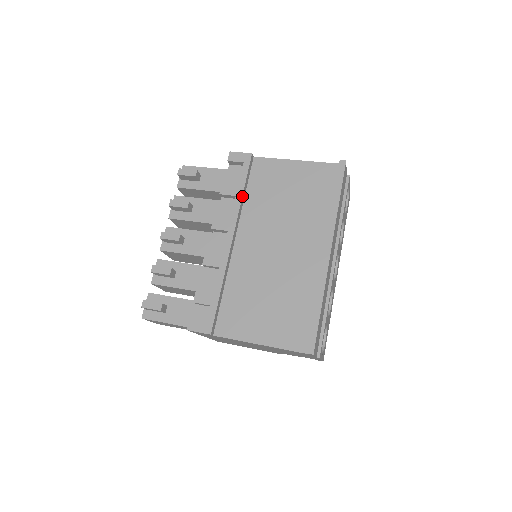
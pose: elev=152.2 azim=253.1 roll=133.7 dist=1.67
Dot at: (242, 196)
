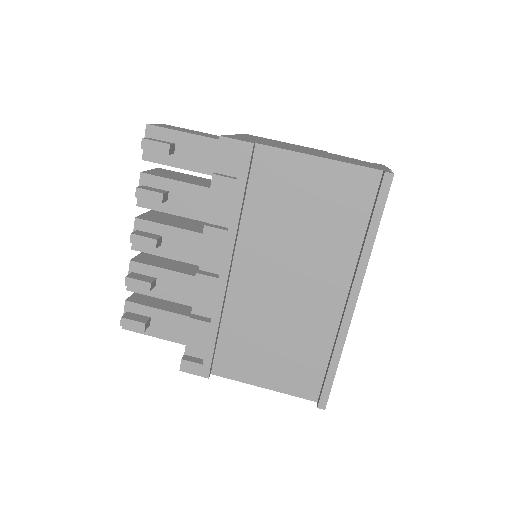
Dot at: (240, 211)
